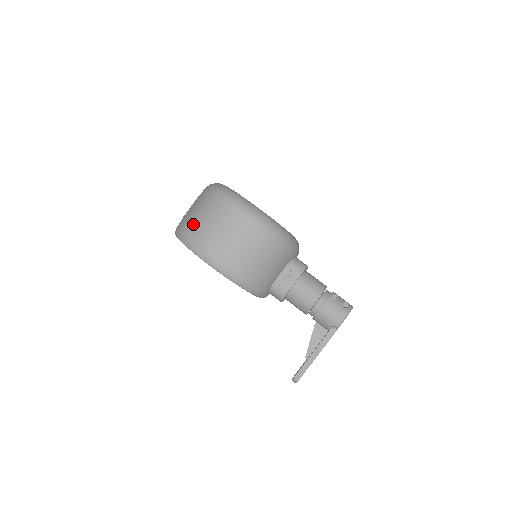
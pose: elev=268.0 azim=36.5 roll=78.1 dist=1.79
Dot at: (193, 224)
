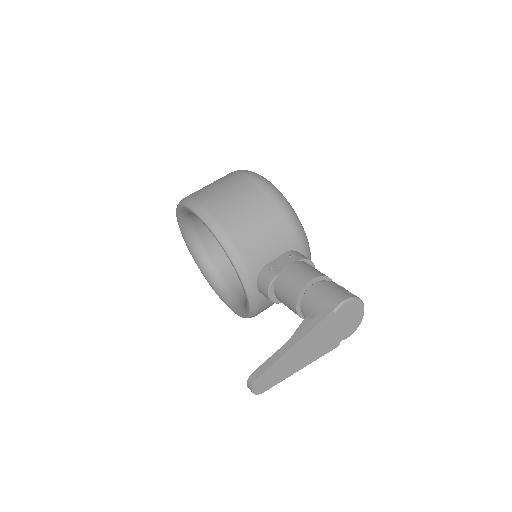
Dot at: occluded
